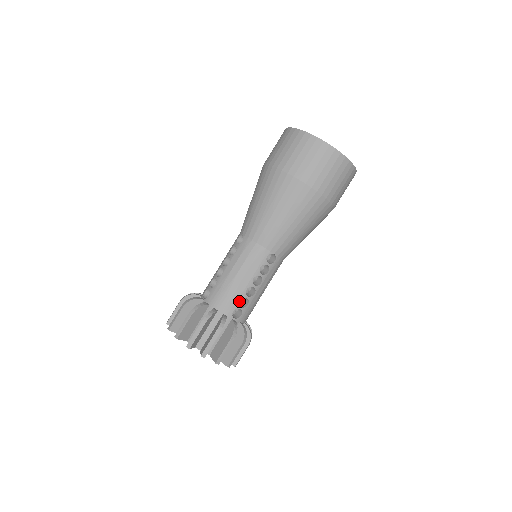
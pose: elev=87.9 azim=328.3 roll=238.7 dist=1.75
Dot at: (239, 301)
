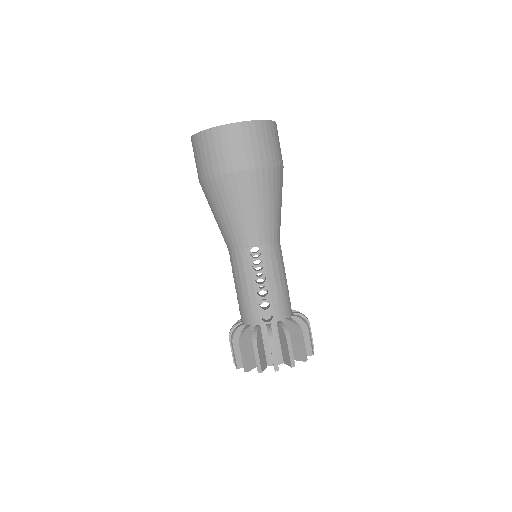
Dot at: occluded
